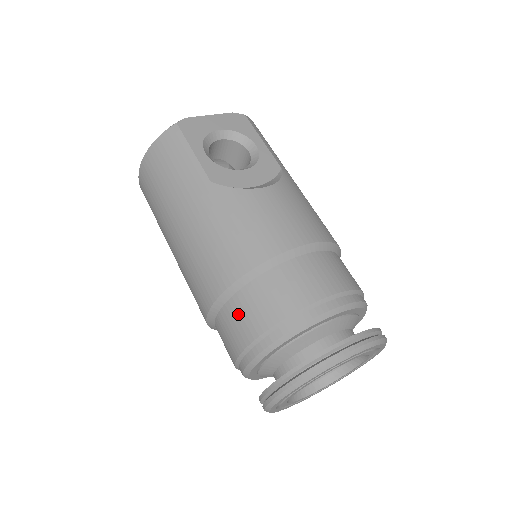
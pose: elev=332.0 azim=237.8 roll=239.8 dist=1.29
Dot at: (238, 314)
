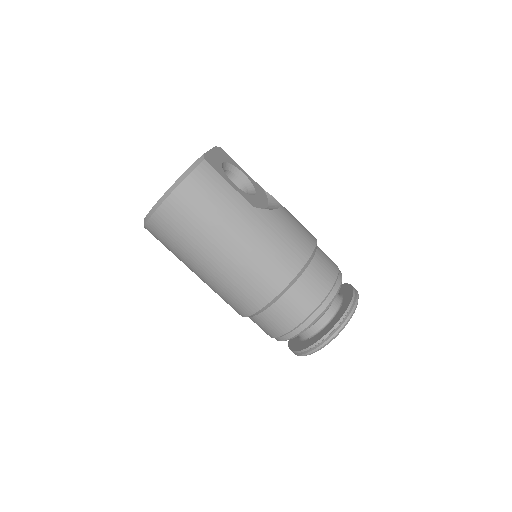
Dot at: (300, 296)
